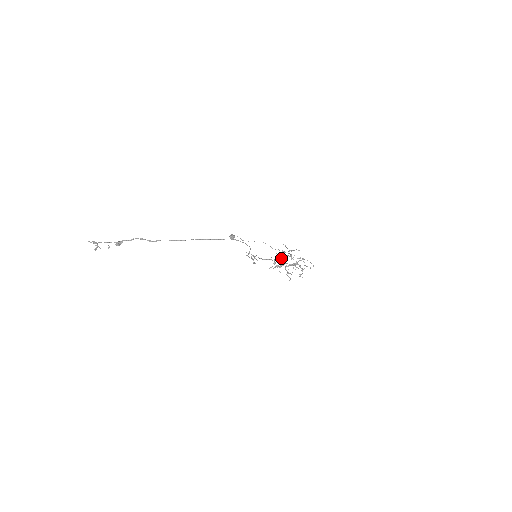
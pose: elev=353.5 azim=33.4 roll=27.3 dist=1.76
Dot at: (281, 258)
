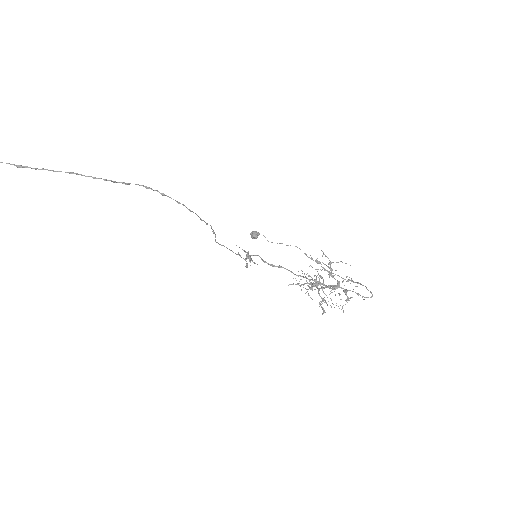
Dot at: occluded
